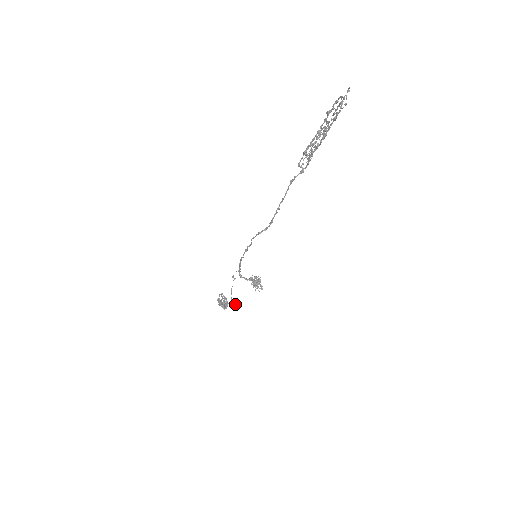
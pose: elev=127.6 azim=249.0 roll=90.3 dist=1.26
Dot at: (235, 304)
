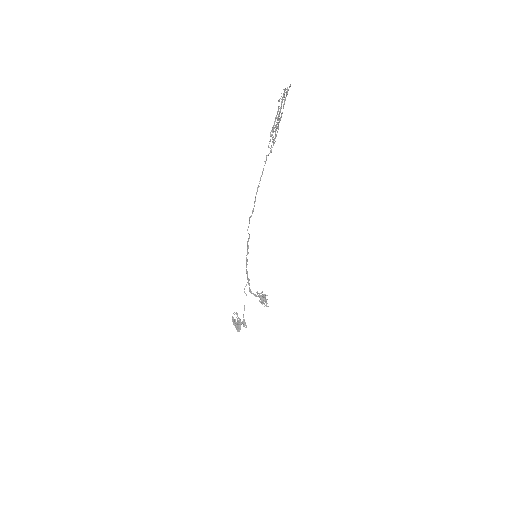
Dot at: occluded
